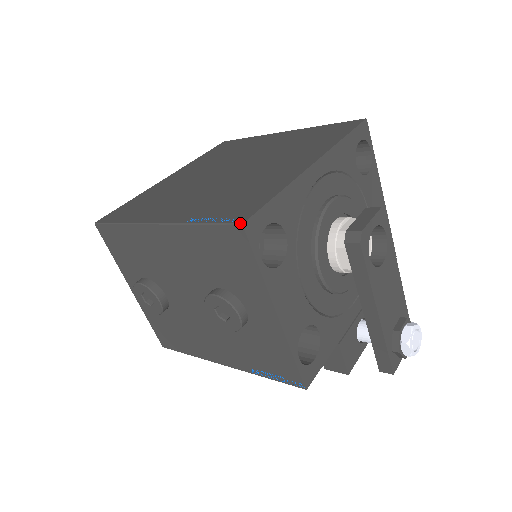
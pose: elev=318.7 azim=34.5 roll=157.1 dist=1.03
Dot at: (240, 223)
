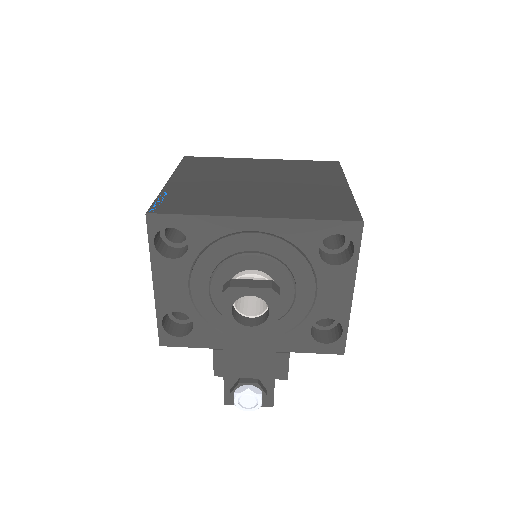
Dot at: (147, 212)
